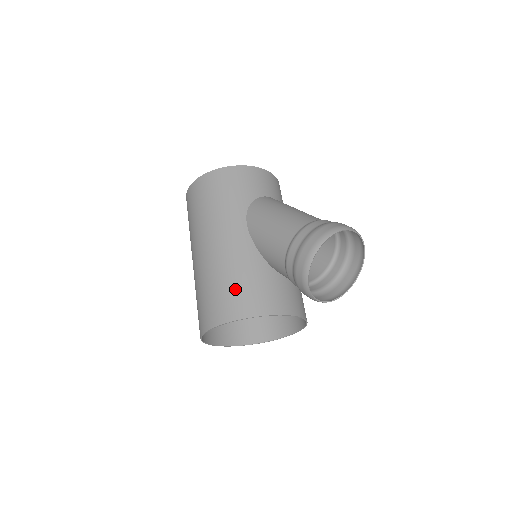
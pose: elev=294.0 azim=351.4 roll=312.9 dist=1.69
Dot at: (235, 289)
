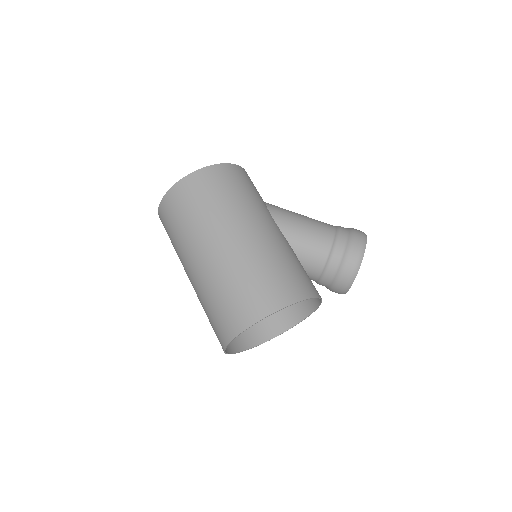
Dot at: (295, 271)
